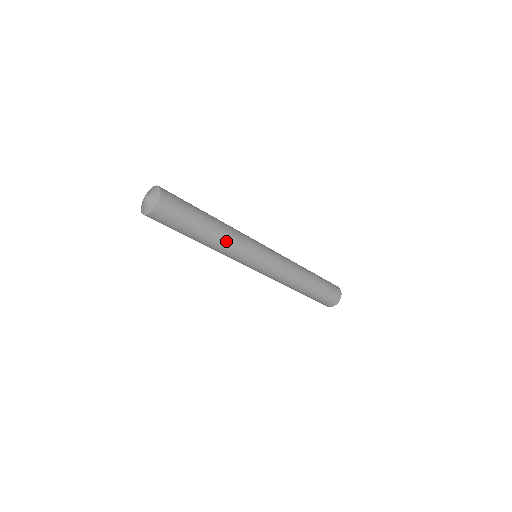
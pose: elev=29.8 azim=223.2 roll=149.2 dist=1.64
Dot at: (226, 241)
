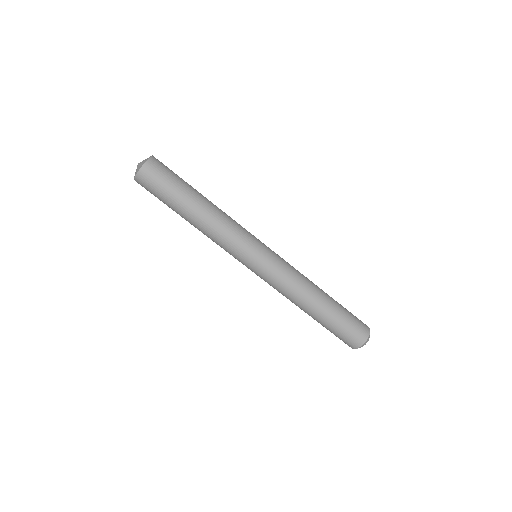
Dot at: (222, 211)
